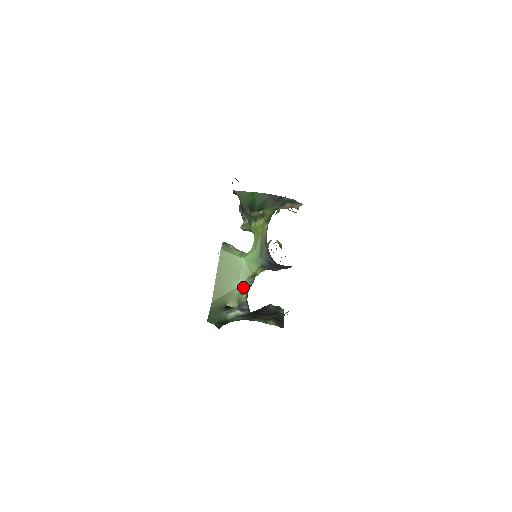
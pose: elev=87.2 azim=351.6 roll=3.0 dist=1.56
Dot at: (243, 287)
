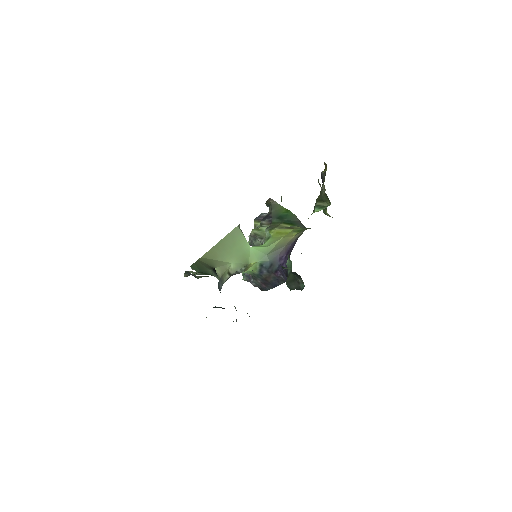
Dot at: (234, 268)
